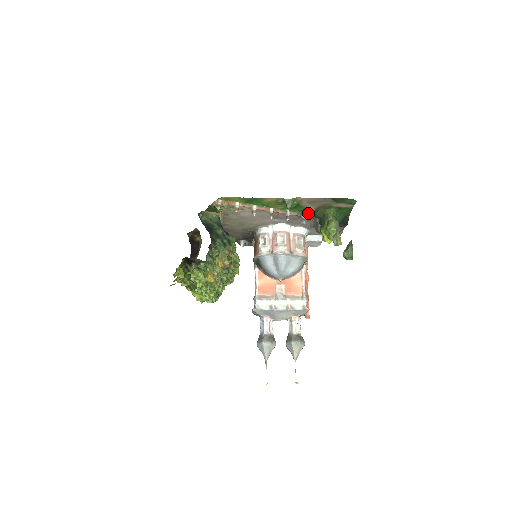
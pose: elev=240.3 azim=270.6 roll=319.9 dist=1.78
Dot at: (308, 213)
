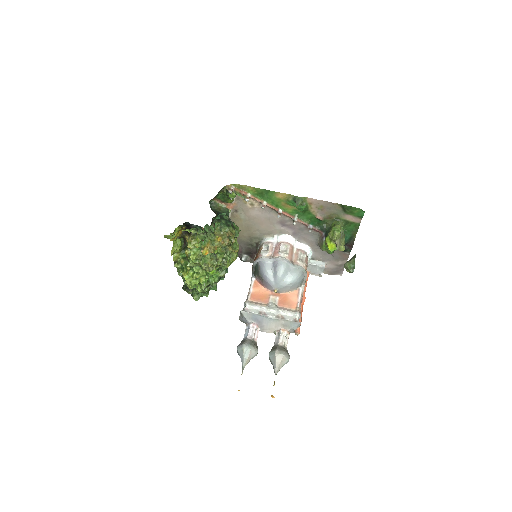
Dot at: (315, 224)
